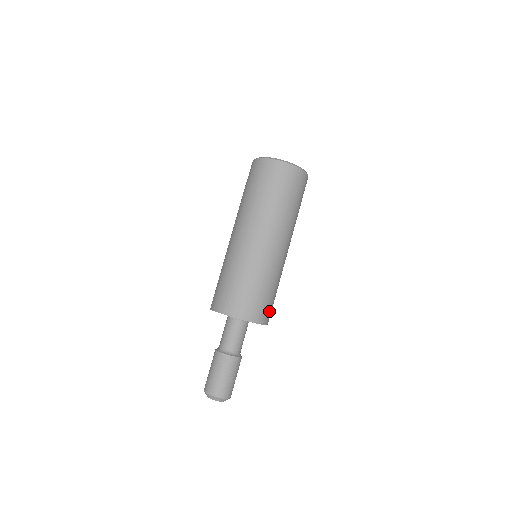
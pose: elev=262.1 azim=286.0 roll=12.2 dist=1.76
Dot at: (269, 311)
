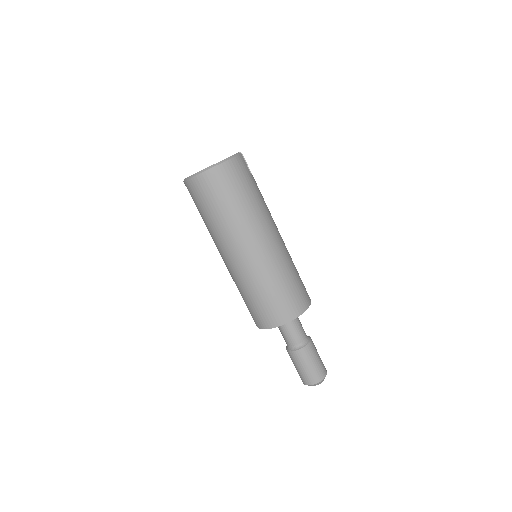
Dot at: (303, 294)
